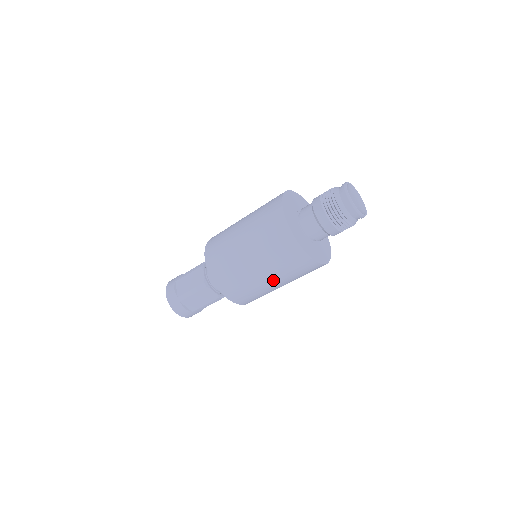
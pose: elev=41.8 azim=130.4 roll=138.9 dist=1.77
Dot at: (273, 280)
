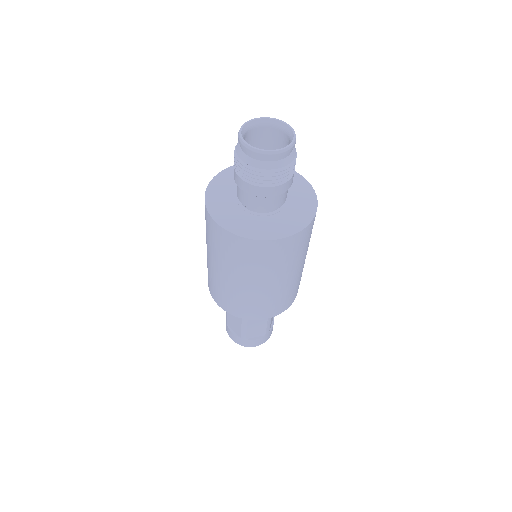
Dot at: (284, 277)
